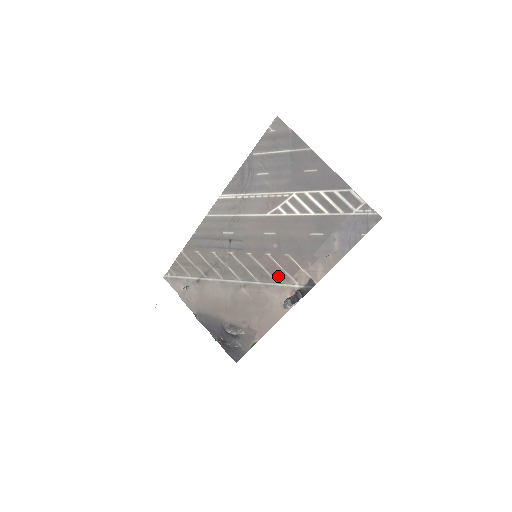
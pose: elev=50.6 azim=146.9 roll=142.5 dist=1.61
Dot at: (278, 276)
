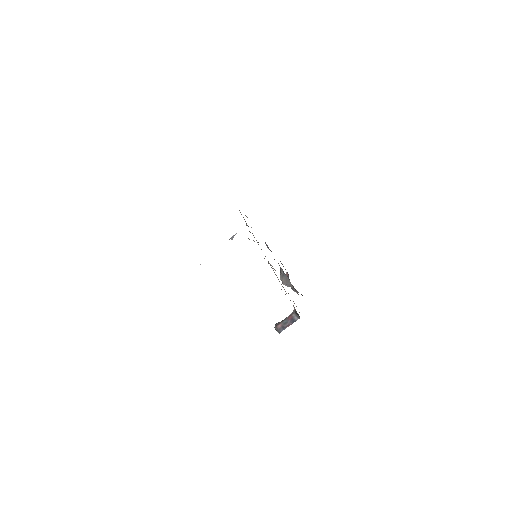
Dot at: occluded
